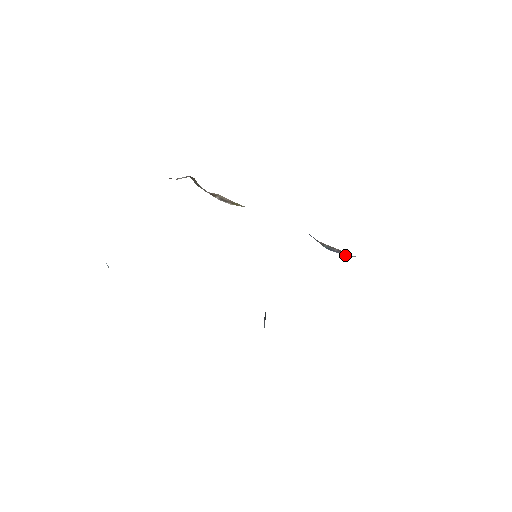
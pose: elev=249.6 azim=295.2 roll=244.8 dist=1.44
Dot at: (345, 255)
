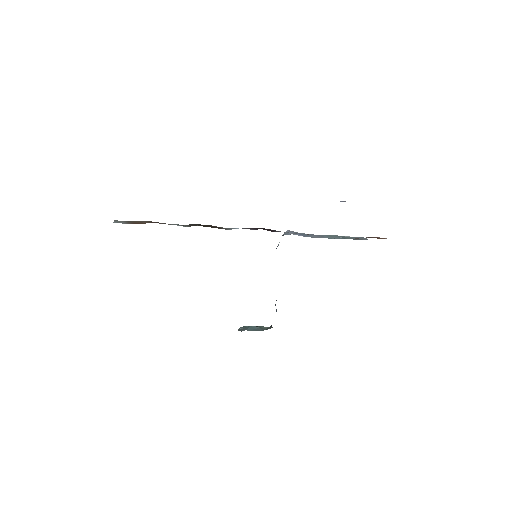
Dot at: occluded
